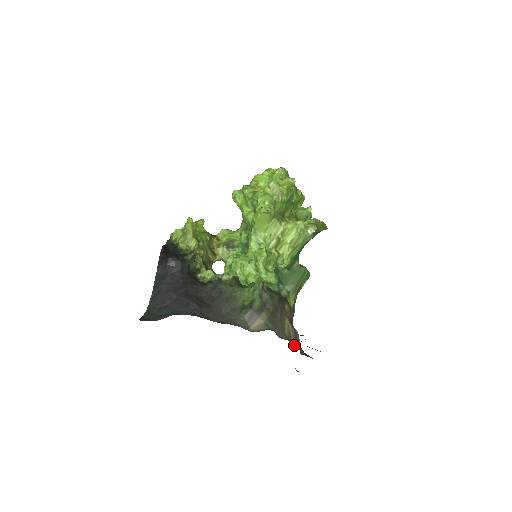
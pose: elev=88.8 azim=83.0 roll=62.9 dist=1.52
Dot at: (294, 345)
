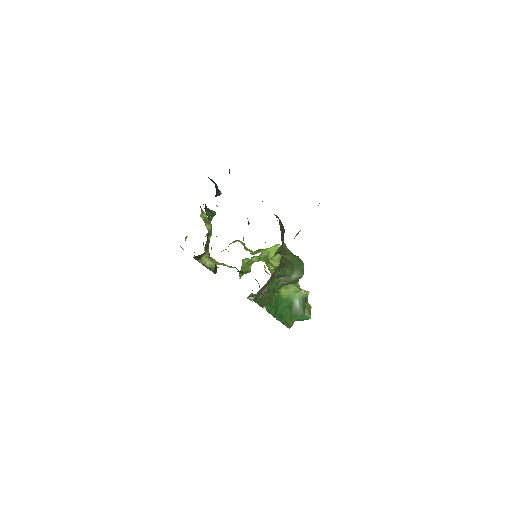
Dot at: occluded
